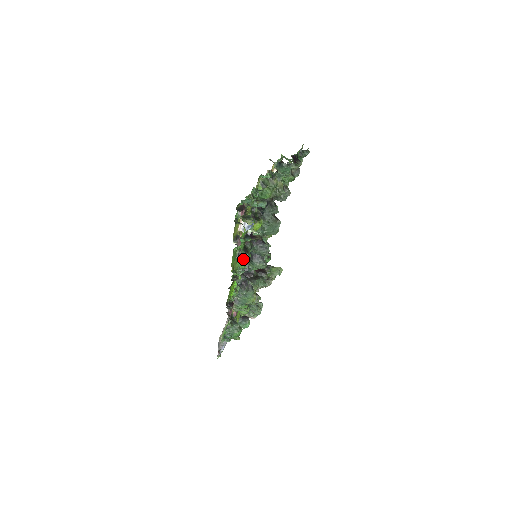
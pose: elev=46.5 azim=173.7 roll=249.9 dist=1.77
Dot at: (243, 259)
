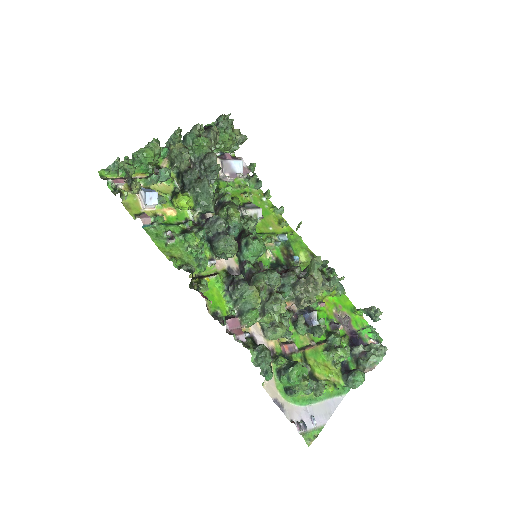
Dot at: (189, 245)
